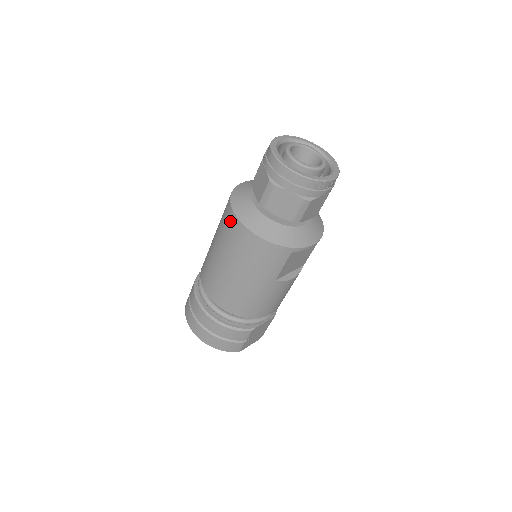
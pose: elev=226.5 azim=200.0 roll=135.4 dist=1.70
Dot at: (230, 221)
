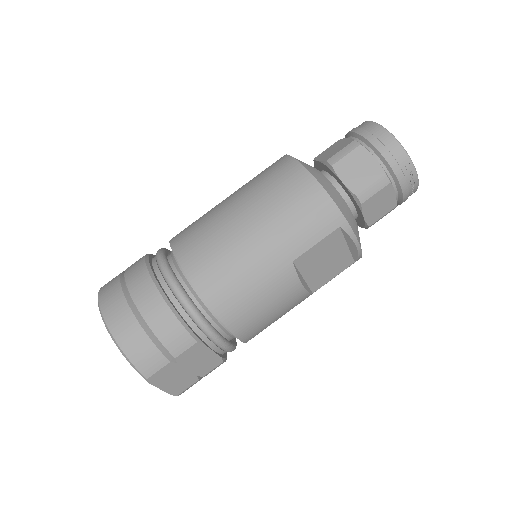
Dot at: (279, 164)
